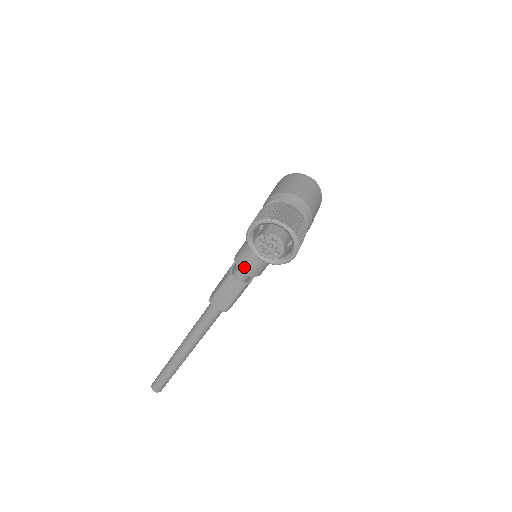
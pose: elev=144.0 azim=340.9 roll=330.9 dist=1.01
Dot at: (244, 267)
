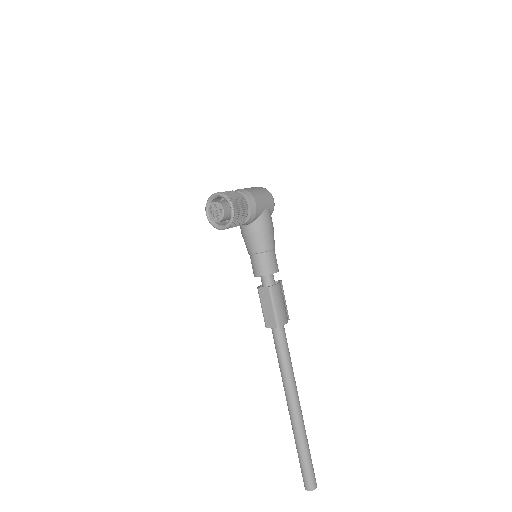
Dot at: (256, 271)
